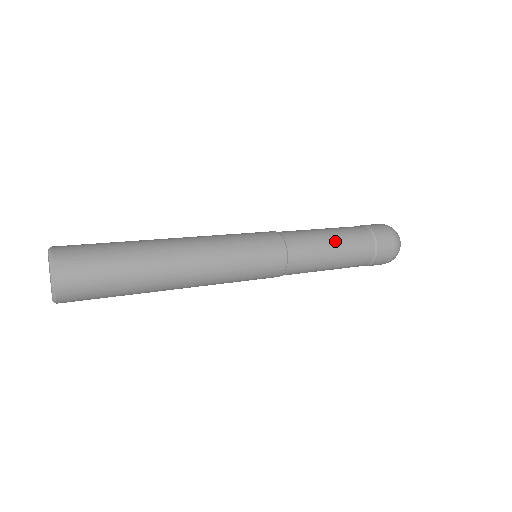
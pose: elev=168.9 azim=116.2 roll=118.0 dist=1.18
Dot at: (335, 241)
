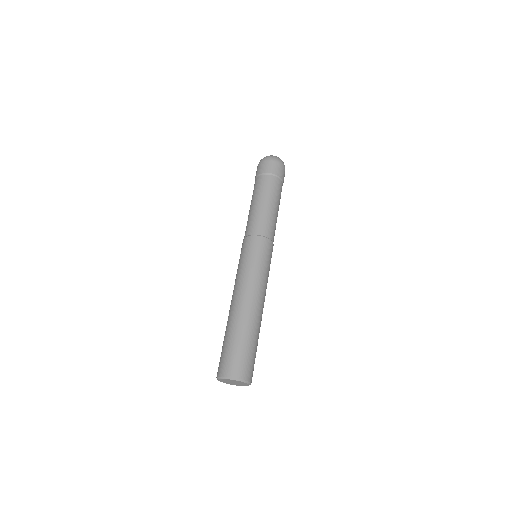
Dot at: (272, 204)
